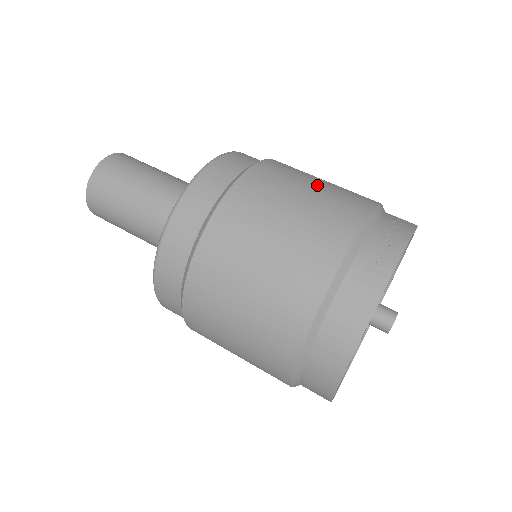
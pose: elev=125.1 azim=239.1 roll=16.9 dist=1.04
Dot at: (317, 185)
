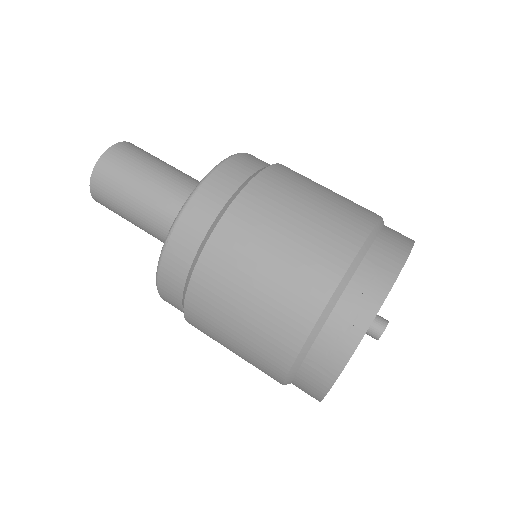
Dot at: (278, 256)
